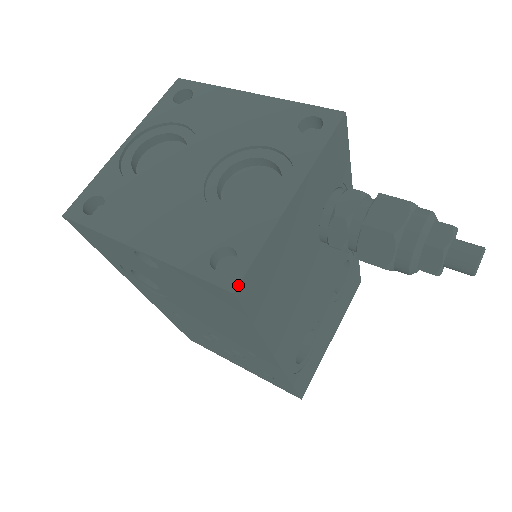
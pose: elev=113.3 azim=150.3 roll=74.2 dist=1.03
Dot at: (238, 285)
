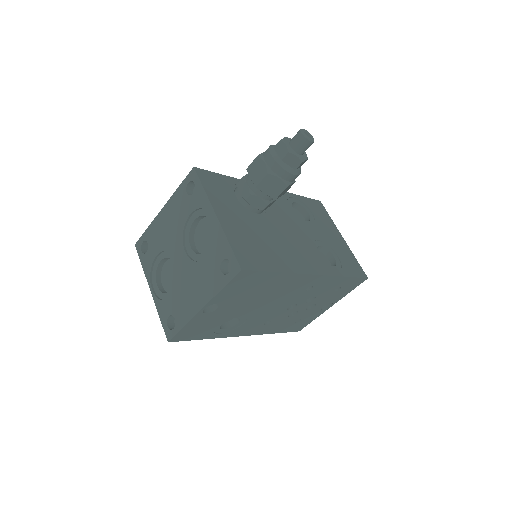
Dot at: (239, 266)
